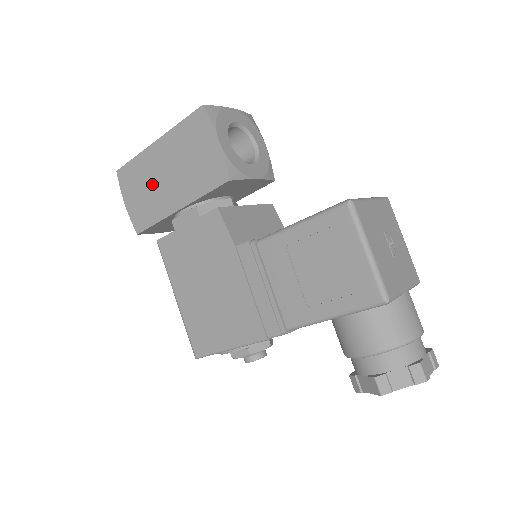
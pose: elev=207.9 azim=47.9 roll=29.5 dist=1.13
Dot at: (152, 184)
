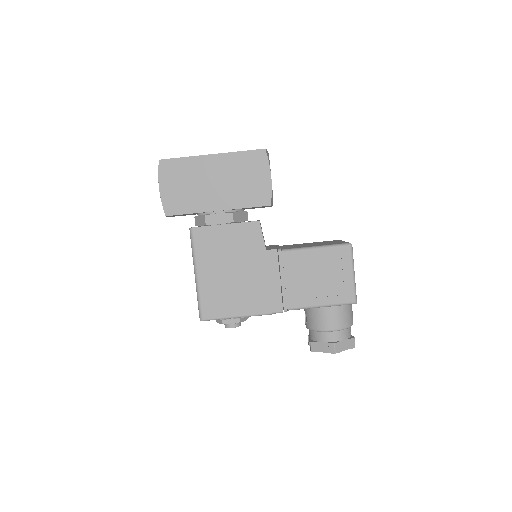
Dot at: (197, 184)
